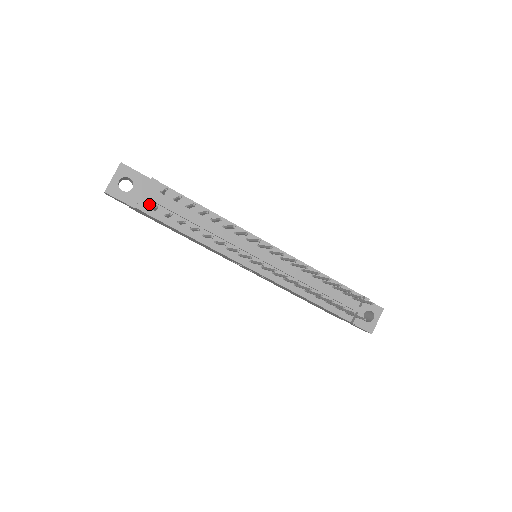
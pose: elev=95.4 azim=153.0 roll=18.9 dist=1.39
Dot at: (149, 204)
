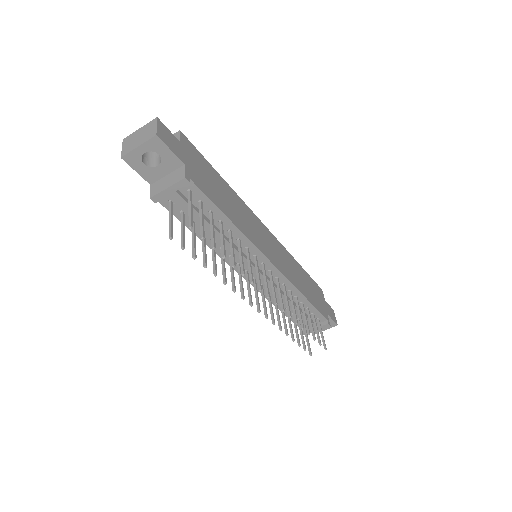
Dot at: (168, 196)
